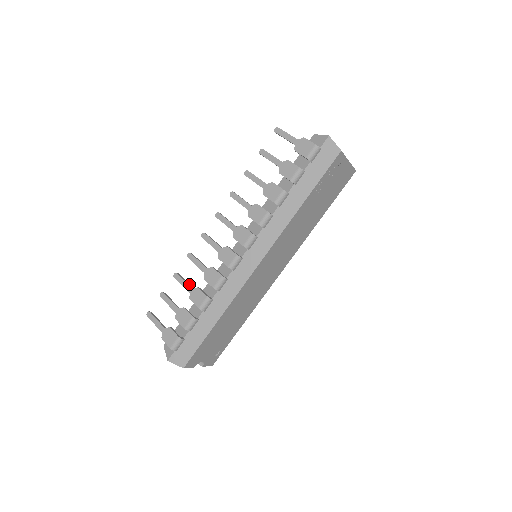
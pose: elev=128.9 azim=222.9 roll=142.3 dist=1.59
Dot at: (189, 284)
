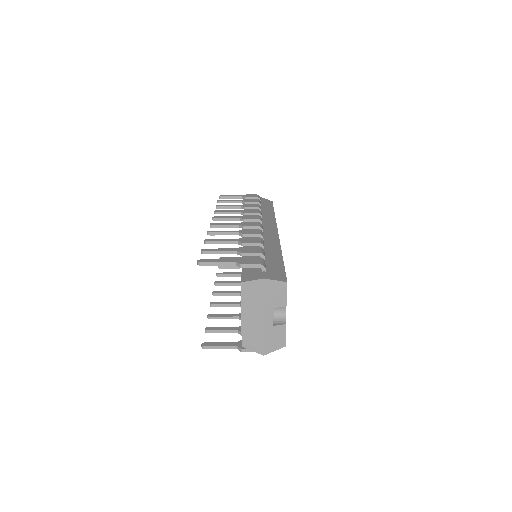
Dot at: (229, 241)
